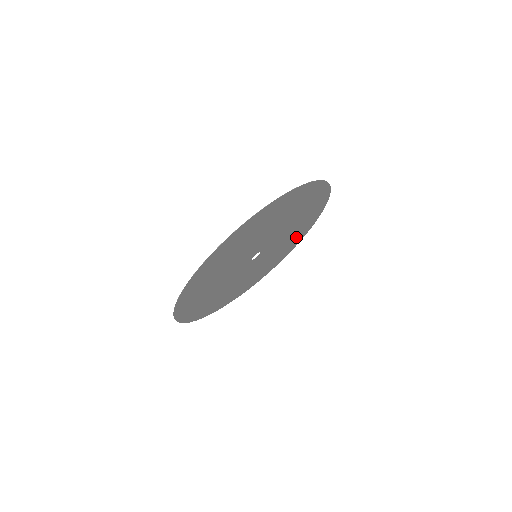
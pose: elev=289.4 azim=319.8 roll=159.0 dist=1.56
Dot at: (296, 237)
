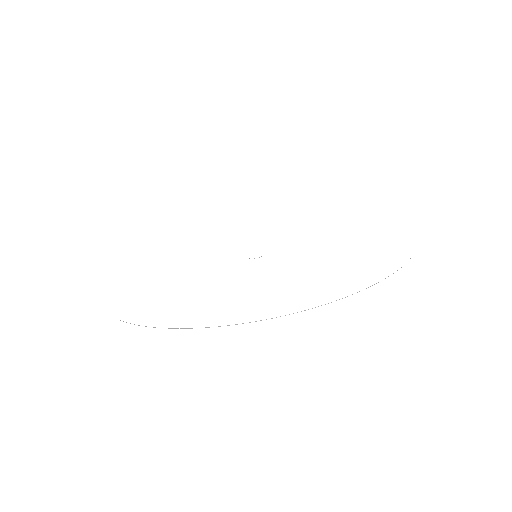
Dot at: occluded
